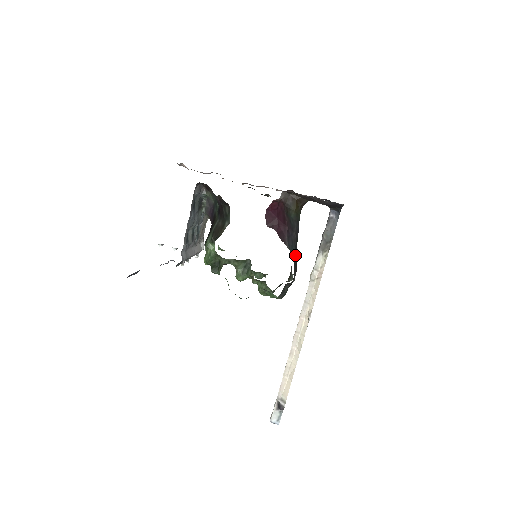
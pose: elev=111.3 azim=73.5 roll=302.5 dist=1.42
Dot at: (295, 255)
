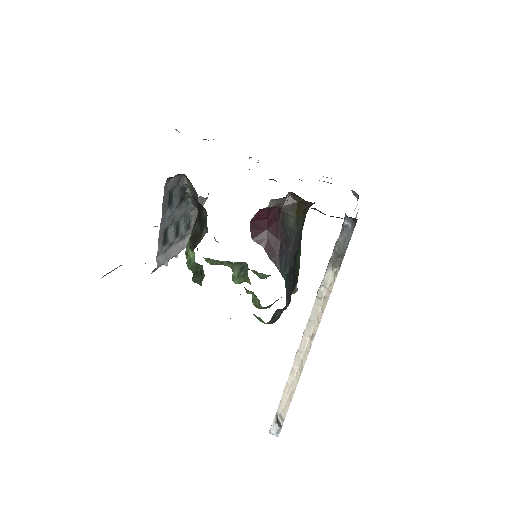
Dot at: (290, 276)
